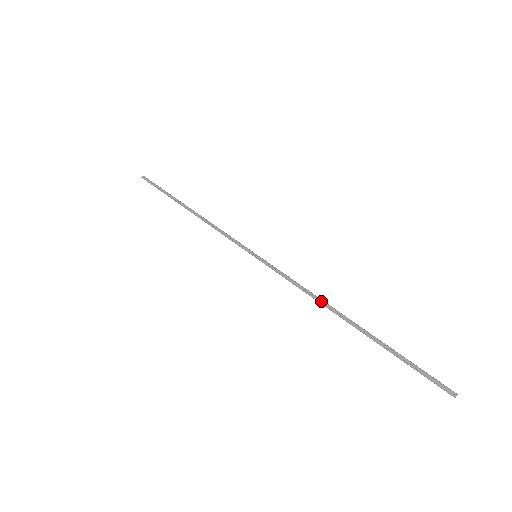
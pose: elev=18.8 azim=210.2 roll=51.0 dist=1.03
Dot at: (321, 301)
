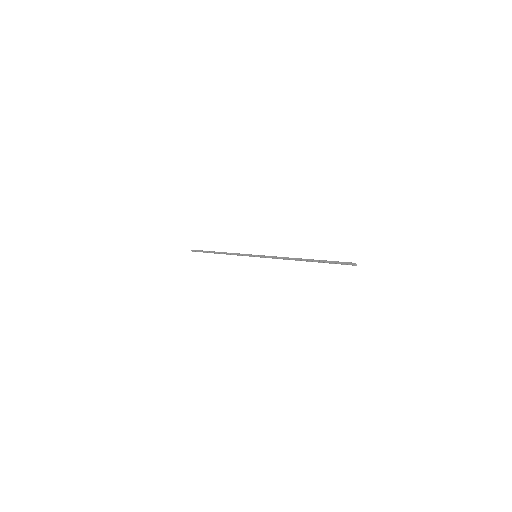
Dot at: (290, 258)
